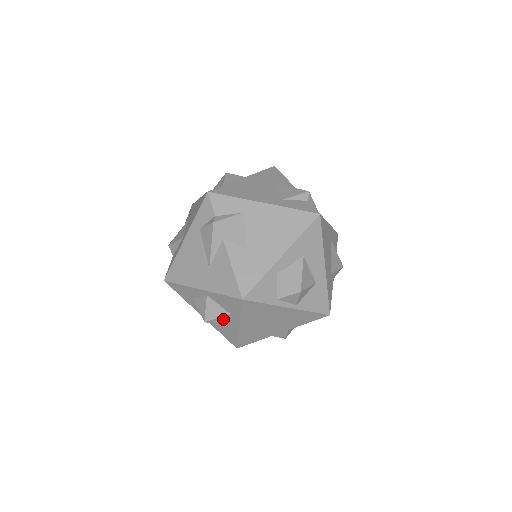
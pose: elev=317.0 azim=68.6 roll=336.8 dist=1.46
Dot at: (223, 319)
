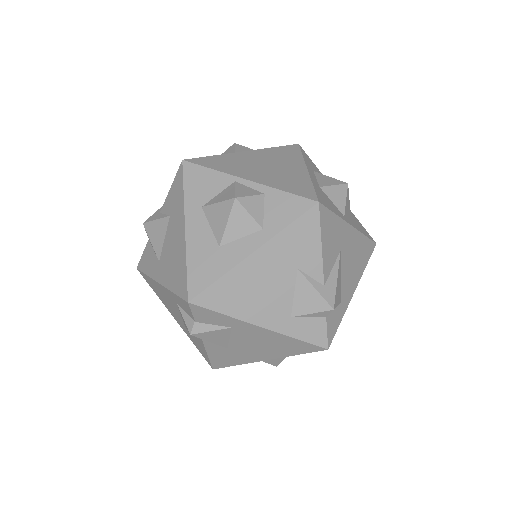
Dot at: occluded
